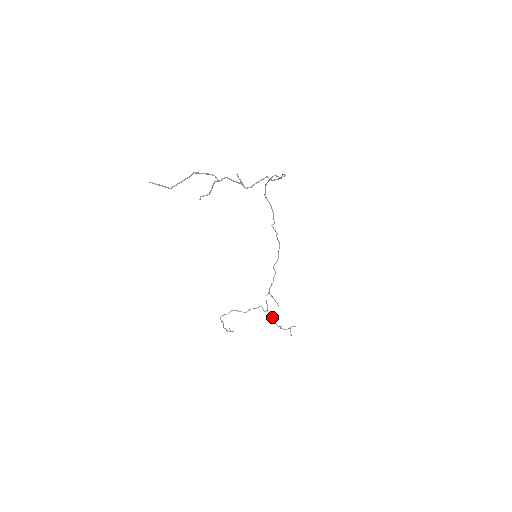
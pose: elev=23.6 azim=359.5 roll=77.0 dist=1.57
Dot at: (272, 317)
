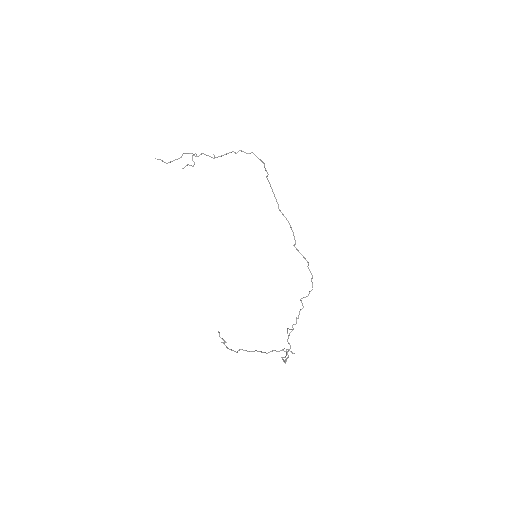
Dot at: (286, 355)
